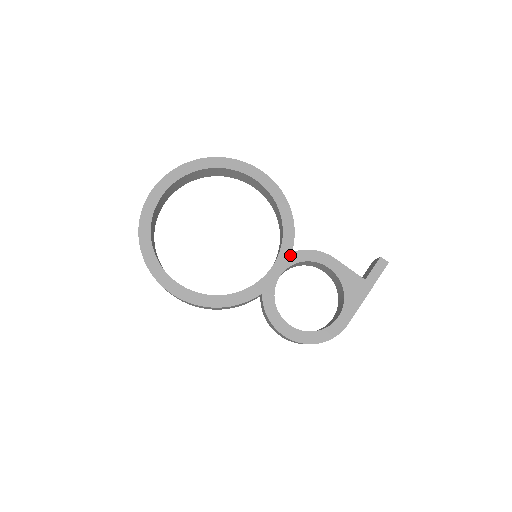
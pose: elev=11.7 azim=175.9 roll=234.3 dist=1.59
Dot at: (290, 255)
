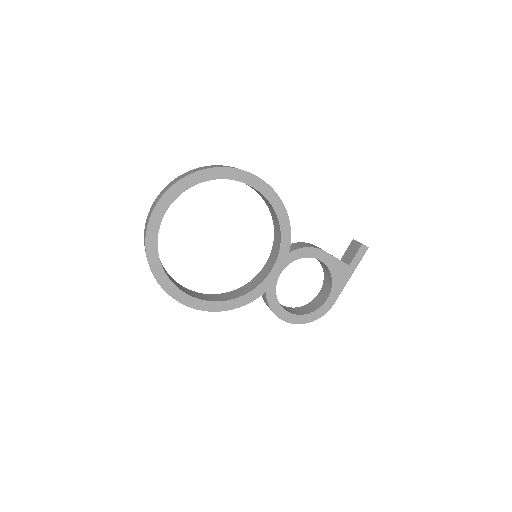
Dot at: (288, 255)
